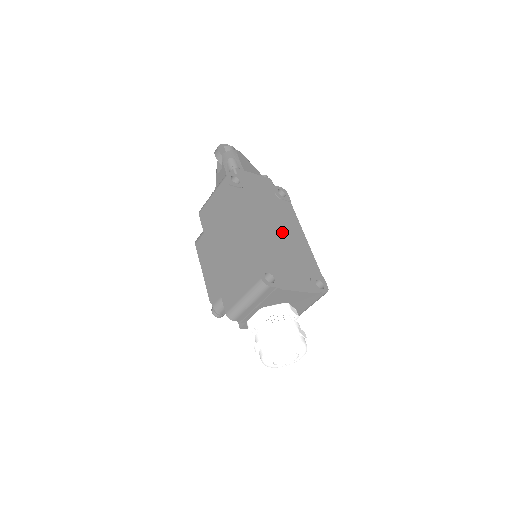
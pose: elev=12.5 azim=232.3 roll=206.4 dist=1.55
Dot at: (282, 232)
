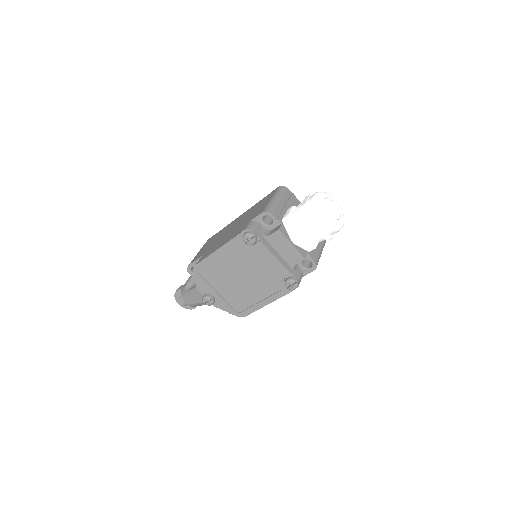
Dot at: occluded
